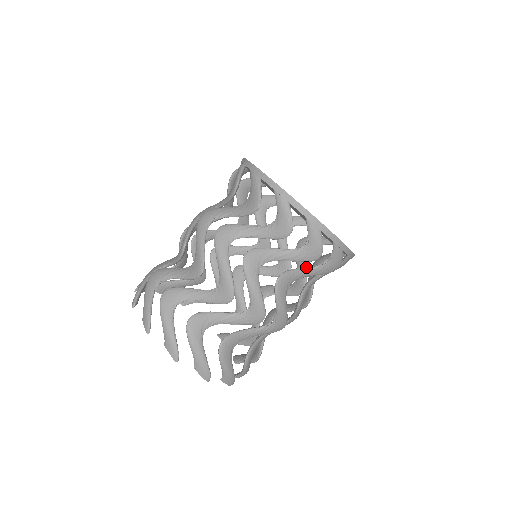
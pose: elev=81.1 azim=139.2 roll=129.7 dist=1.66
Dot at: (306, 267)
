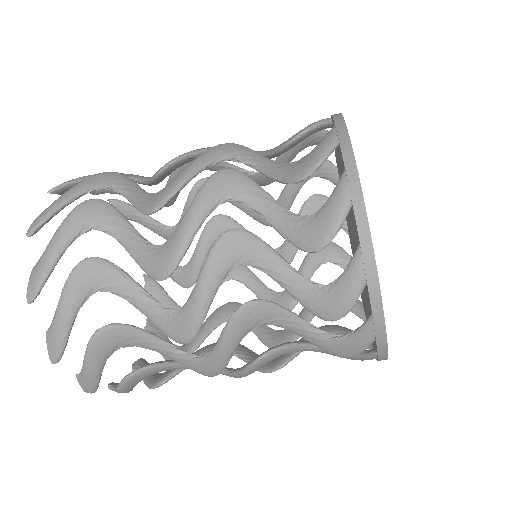
Dot at: (314, 345)
